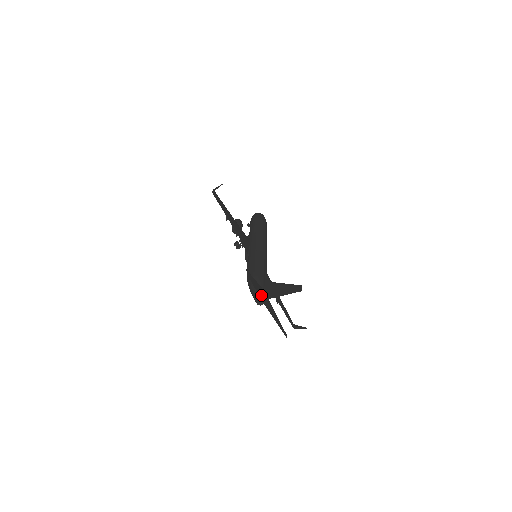
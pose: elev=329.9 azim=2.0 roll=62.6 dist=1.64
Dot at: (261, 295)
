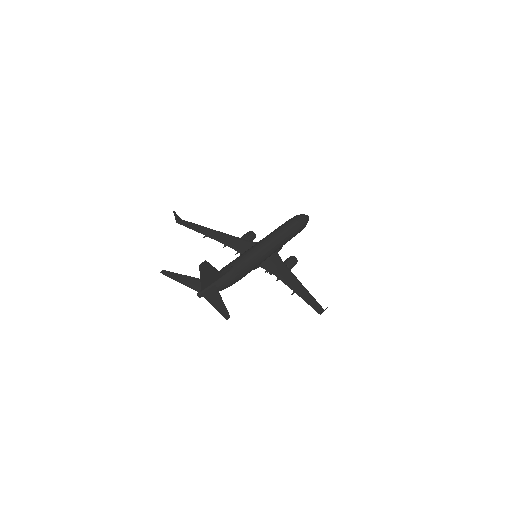
Dot at: (200, 287)
